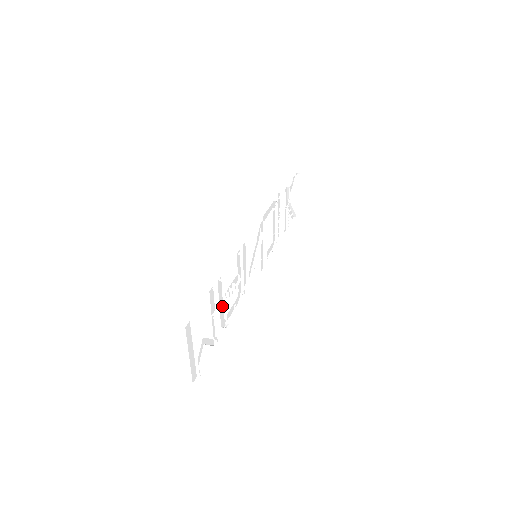
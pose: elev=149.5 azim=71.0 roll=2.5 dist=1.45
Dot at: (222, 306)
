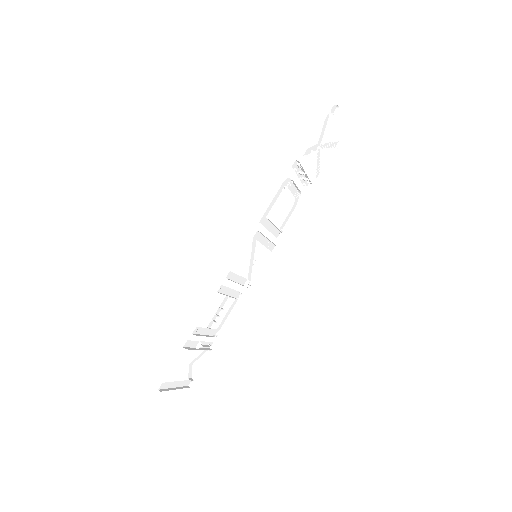
Dot at: (209, 330)
